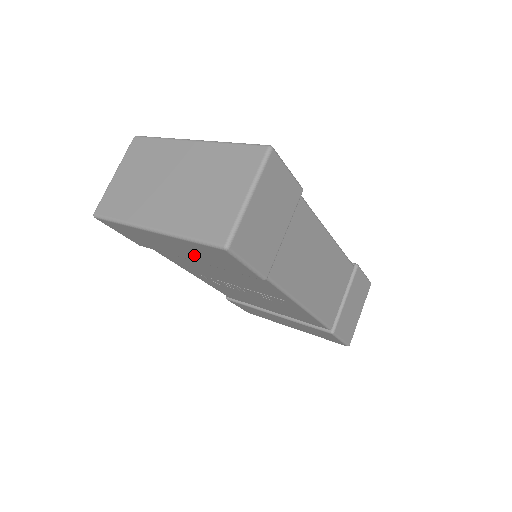
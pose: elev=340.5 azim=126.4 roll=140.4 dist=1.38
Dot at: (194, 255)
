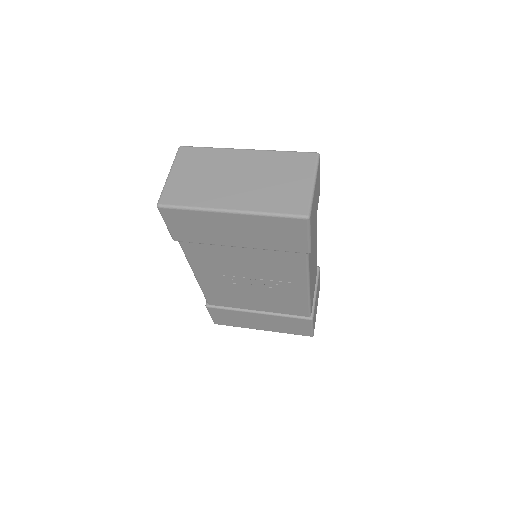
Dot at: (251, 237)
